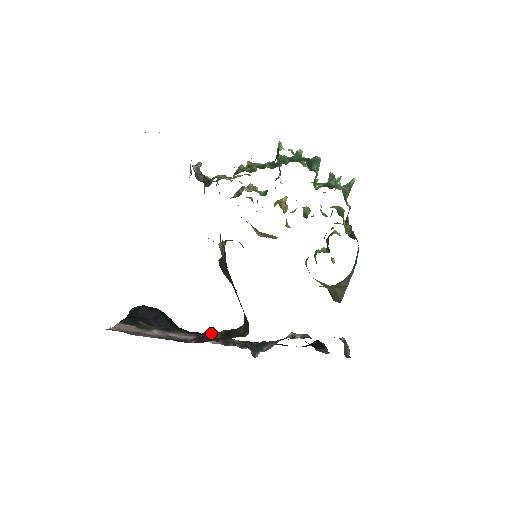
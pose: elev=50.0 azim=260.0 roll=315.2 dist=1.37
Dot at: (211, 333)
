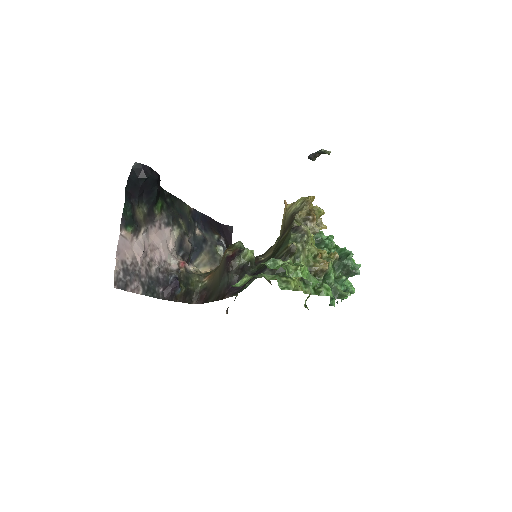
Dot at: (177, 291)
